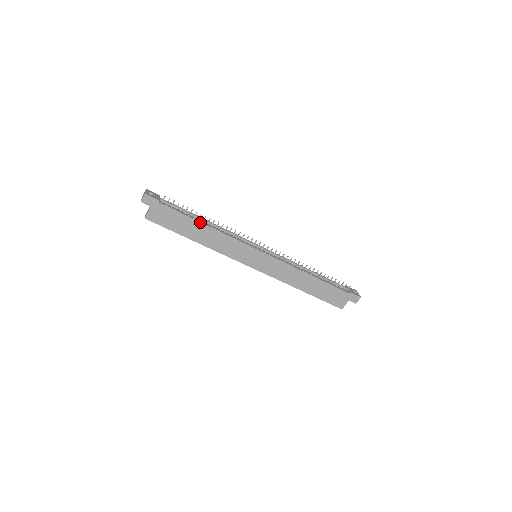
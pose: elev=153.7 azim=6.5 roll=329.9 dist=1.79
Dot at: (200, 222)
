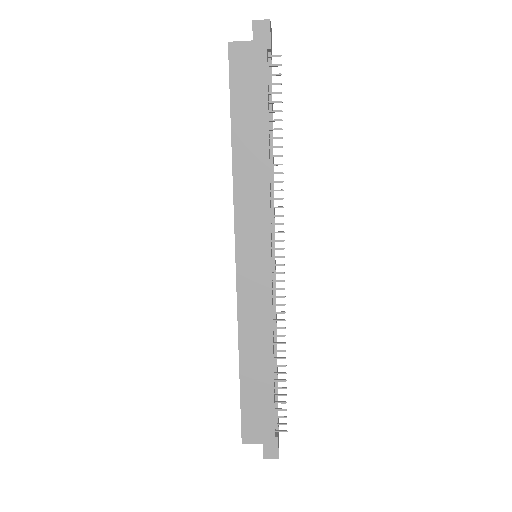
Dot at: occluded
